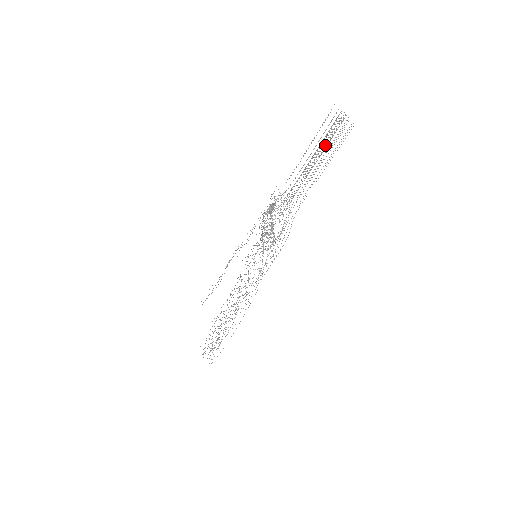
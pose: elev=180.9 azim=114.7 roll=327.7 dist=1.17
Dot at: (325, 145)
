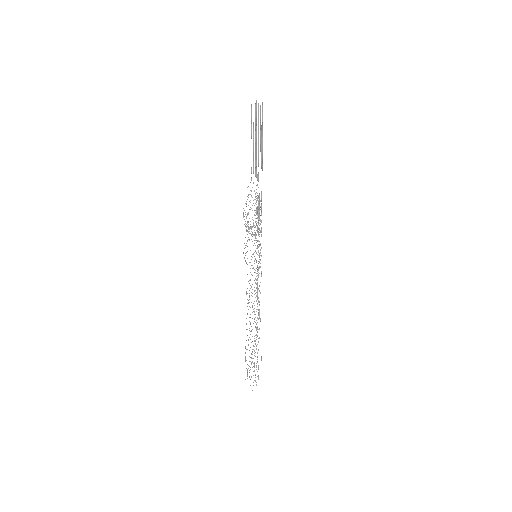
Dot at: occluded
